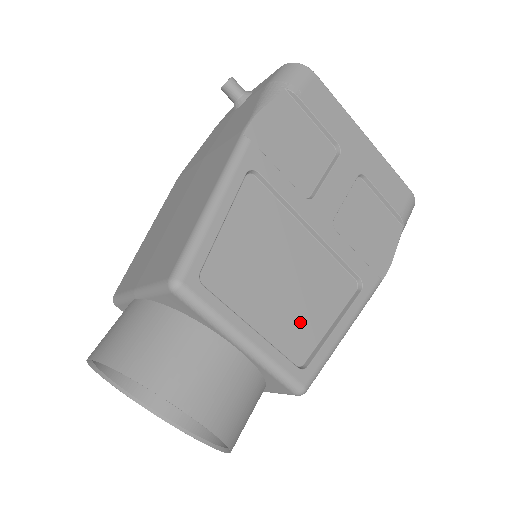
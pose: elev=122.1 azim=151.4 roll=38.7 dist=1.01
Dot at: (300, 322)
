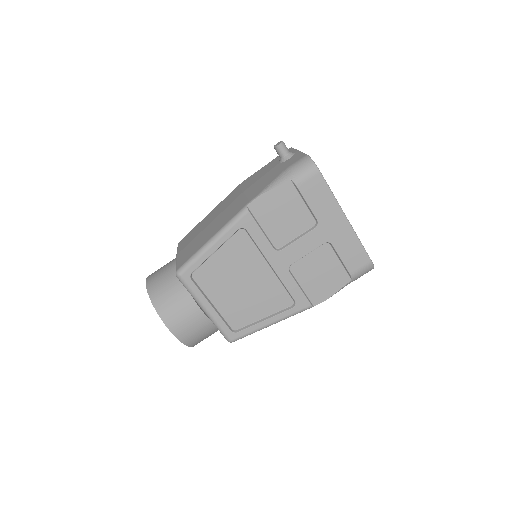
Dot at: (243, 310)
